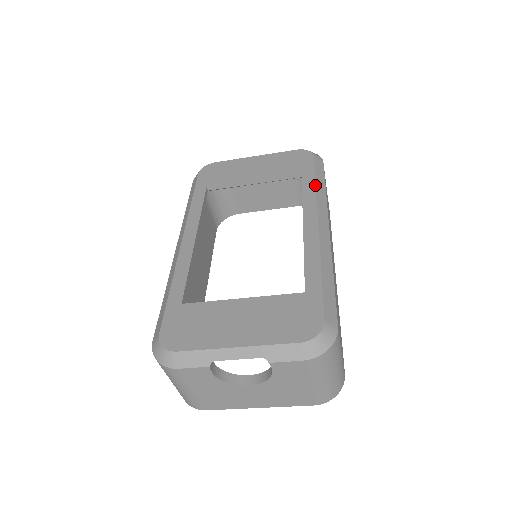
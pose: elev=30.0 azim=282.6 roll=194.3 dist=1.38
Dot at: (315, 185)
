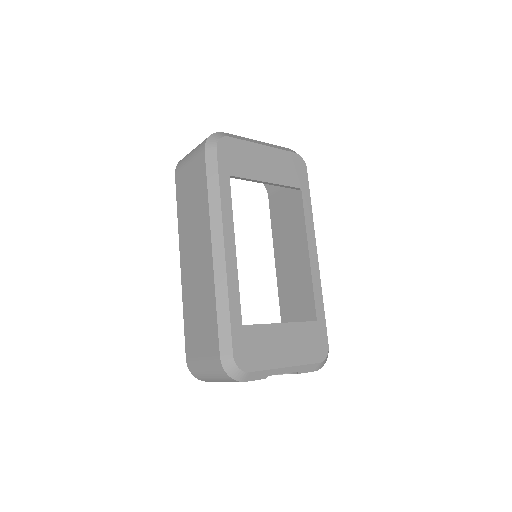
Dot at: occluded
